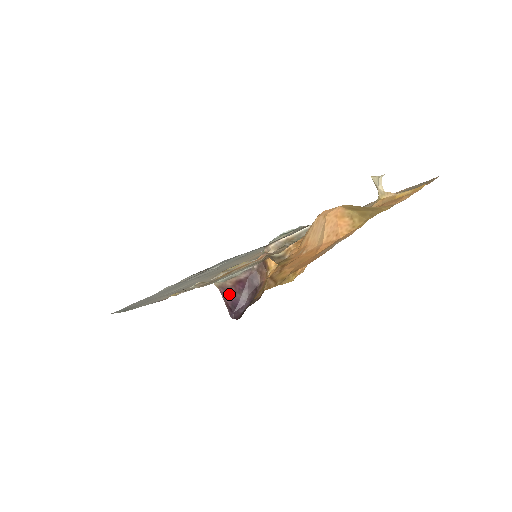
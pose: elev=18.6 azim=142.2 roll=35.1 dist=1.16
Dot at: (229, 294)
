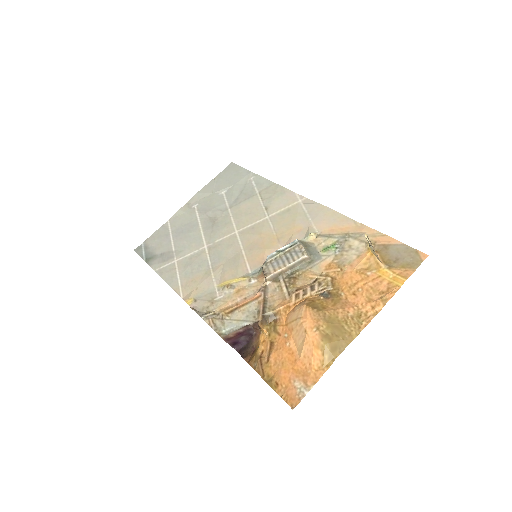
Dot at: (231, 340)
